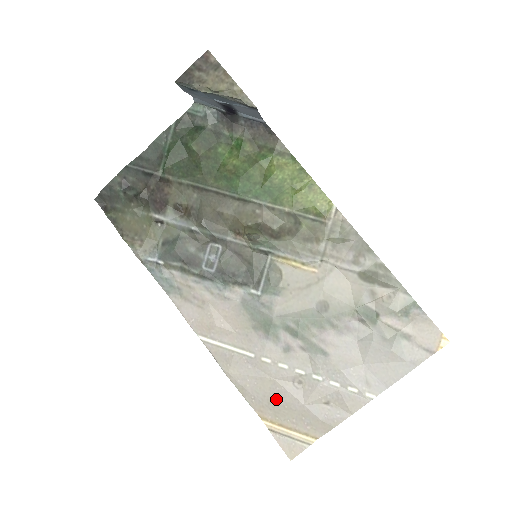
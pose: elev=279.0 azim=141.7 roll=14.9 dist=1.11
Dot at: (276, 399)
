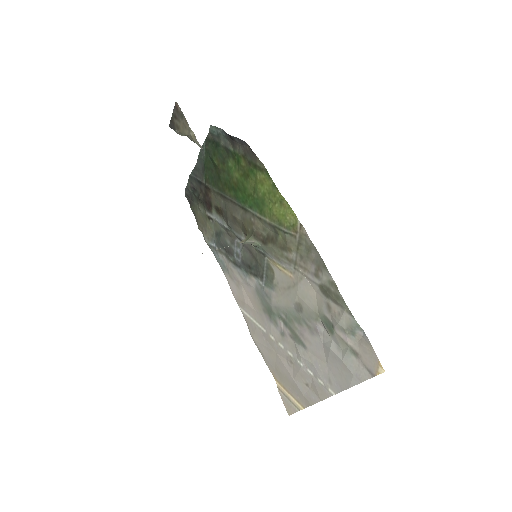
Dot at: (279, 368)
